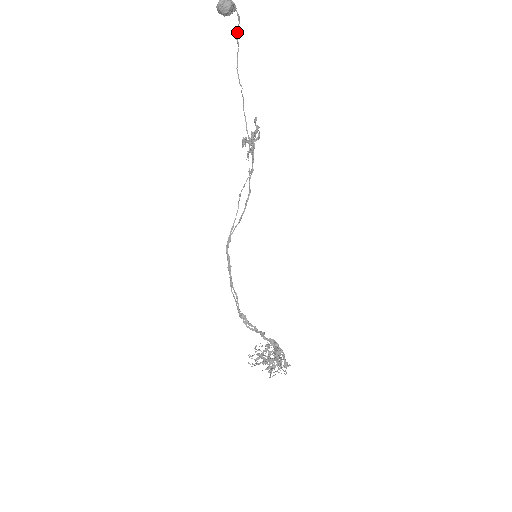
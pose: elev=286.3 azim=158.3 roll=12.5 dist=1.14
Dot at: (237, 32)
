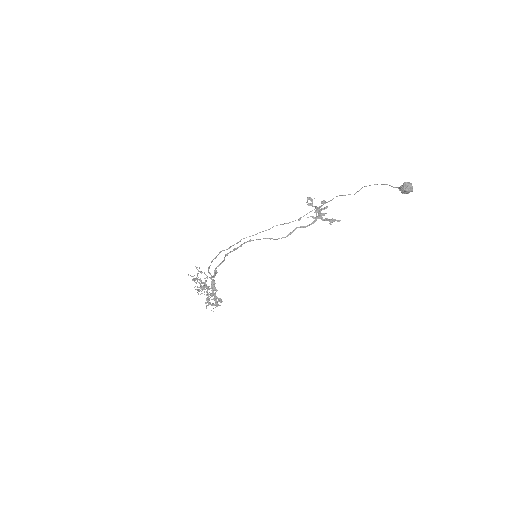
Dot at: (389, 185)
